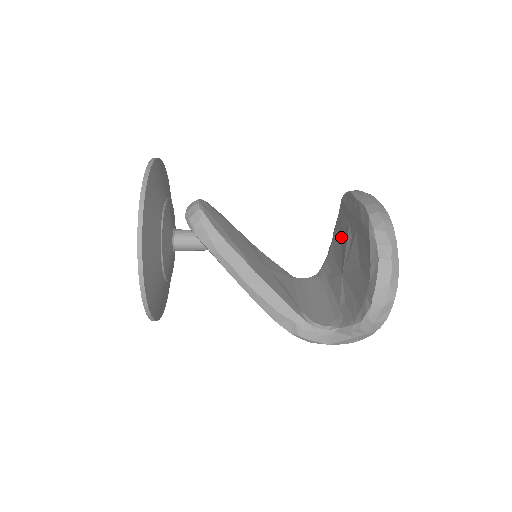
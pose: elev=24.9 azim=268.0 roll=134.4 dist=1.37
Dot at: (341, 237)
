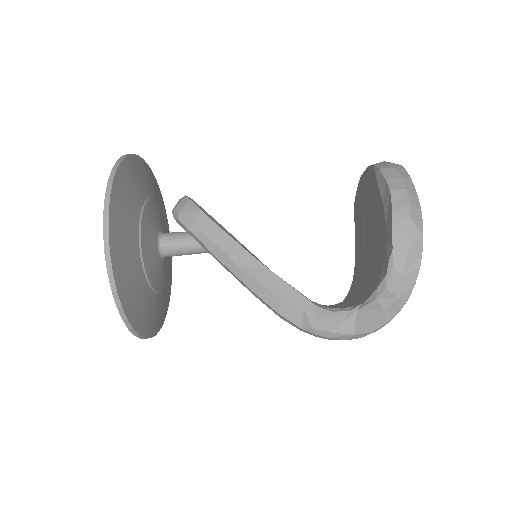
Dot at: (360, 244)
